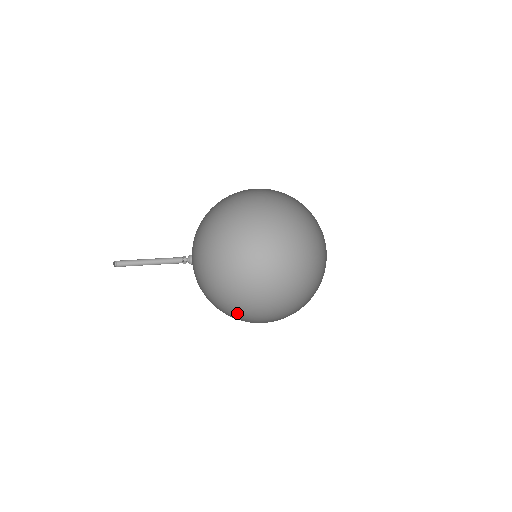
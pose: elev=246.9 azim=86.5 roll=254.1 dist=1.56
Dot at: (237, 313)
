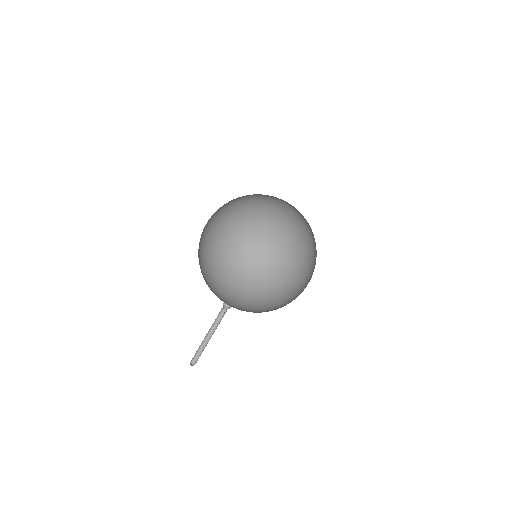
Dot at: occluded
